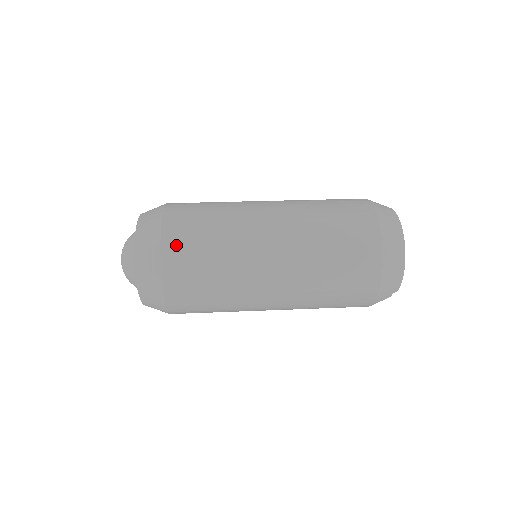
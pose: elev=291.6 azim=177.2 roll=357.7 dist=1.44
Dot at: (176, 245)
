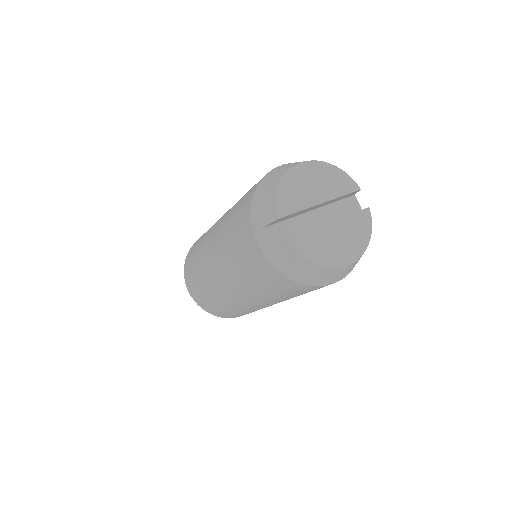
Dot at: occluded
